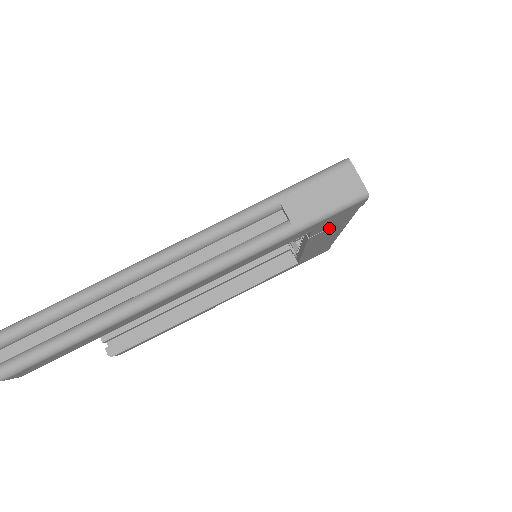
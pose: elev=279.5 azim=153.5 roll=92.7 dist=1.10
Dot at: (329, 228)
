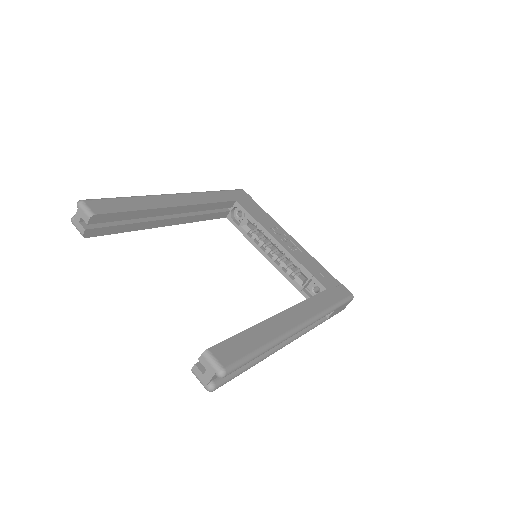
Dot at: occluded
